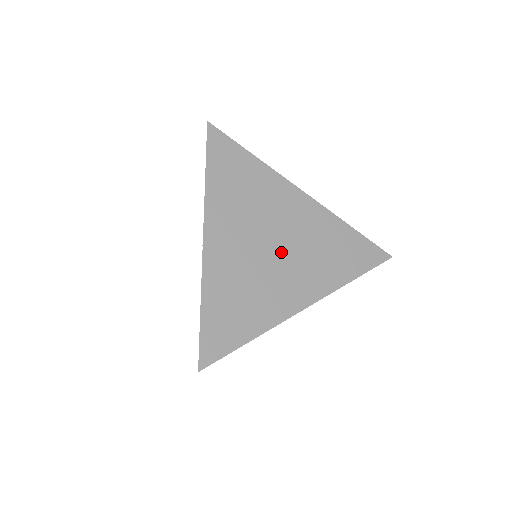
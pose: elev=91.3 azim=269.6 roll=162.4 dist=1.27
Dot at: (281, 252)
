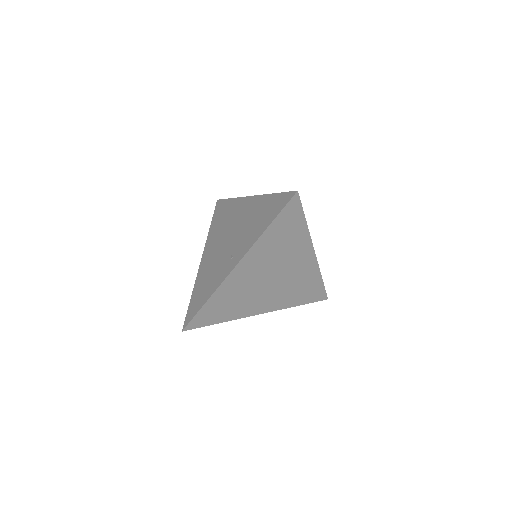
Dot at: (273, 284)
